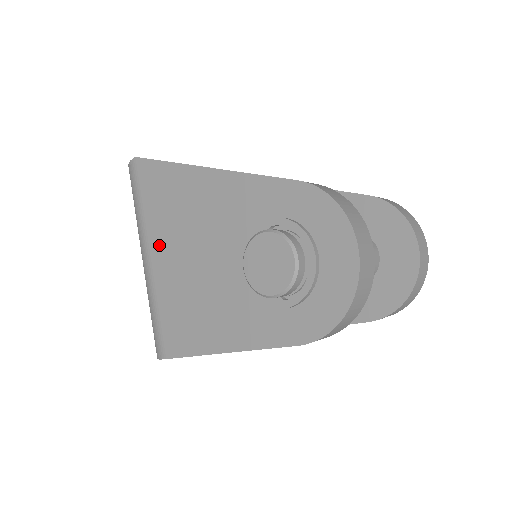
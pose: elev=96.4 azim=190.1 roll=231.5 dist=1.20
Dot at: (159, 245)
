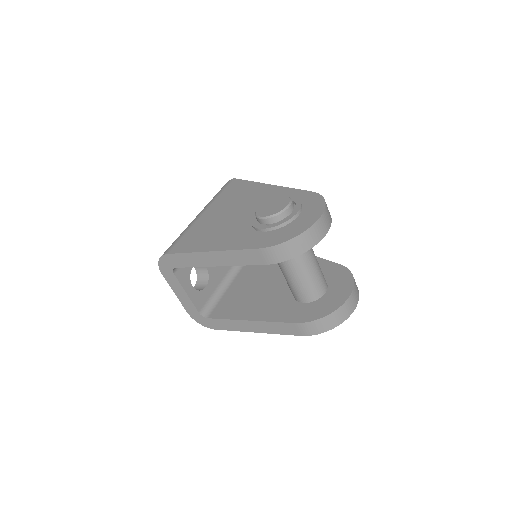
Dot at: (214, 209)
